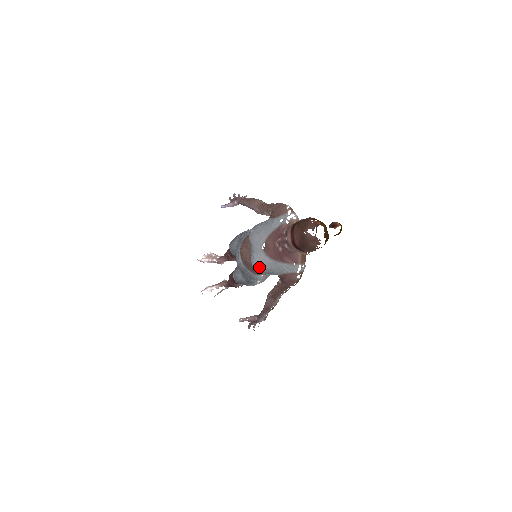
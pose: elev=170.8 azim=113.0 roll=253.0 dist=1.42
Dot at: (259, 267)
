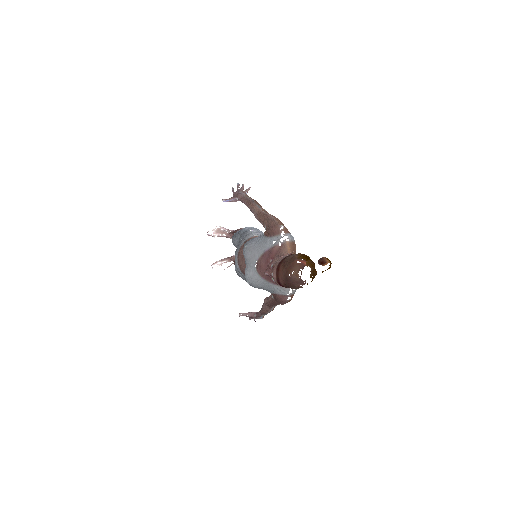
Dot at: (252, 284)
